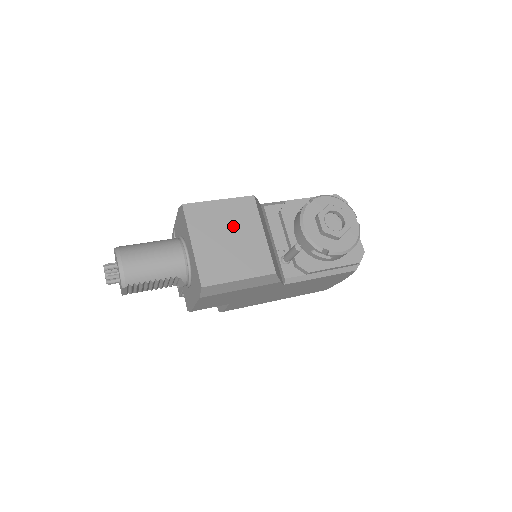
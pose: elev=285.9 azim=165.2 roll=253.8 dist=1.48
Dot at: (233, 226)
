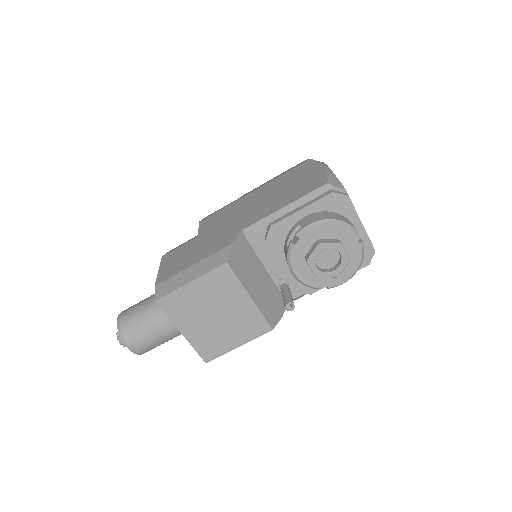
Dot at: (215, 303)
